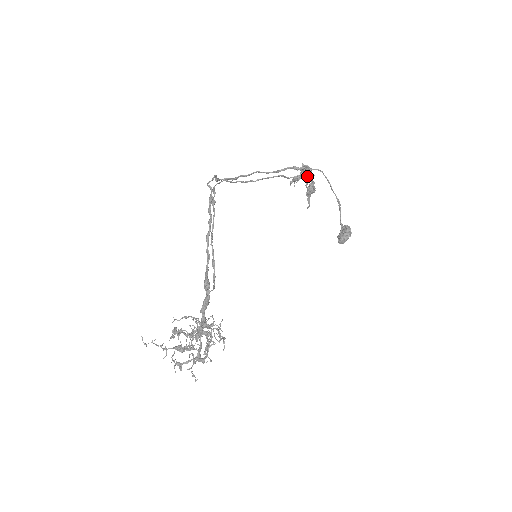
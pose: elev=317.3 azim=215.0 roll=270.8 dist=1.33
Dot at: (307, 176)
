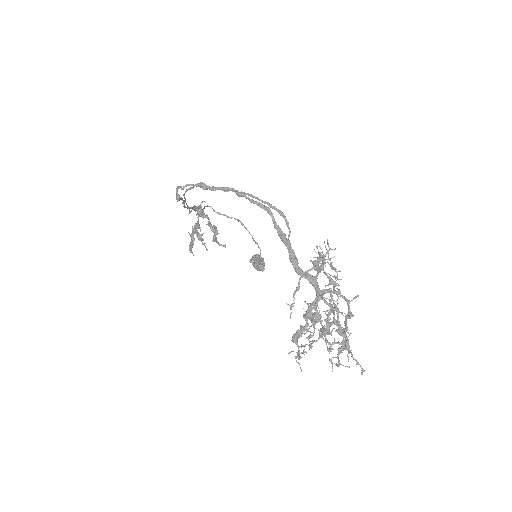
Dot at: occluded
